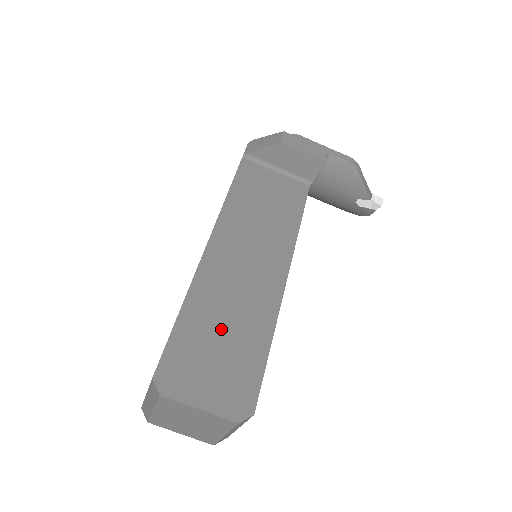
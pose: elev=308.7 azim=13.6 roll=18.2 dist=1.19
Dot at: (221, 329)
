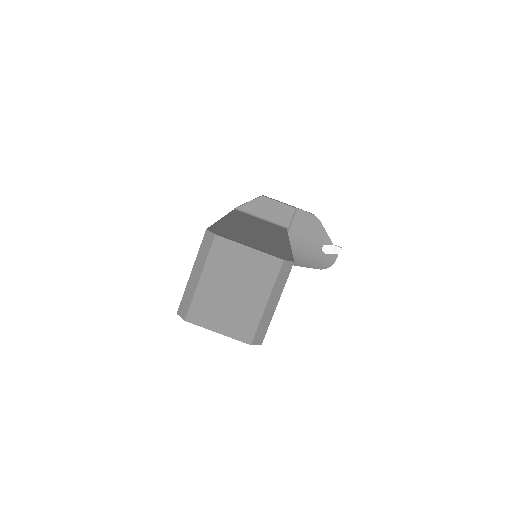
Dot at: (250, 236)
